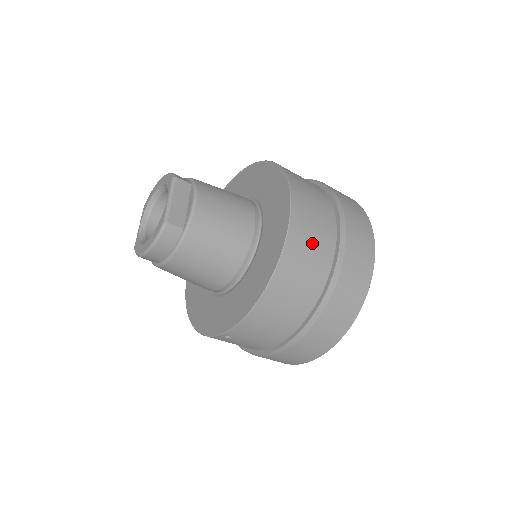
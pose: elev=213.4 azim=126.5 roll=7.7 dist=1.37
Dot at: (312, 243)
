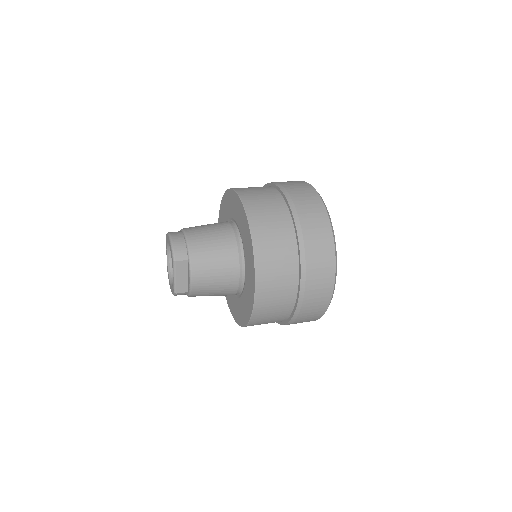
Dot at: (274, 307)
